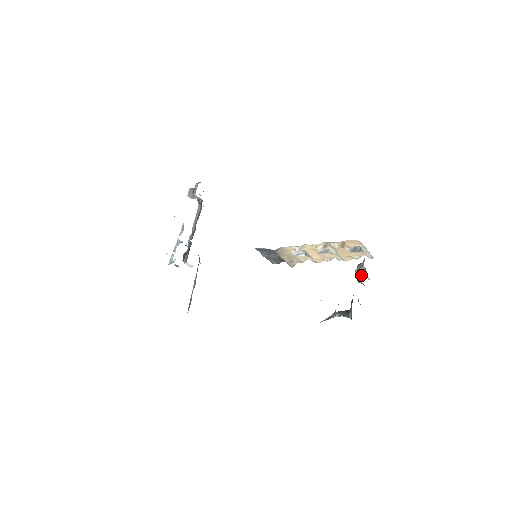
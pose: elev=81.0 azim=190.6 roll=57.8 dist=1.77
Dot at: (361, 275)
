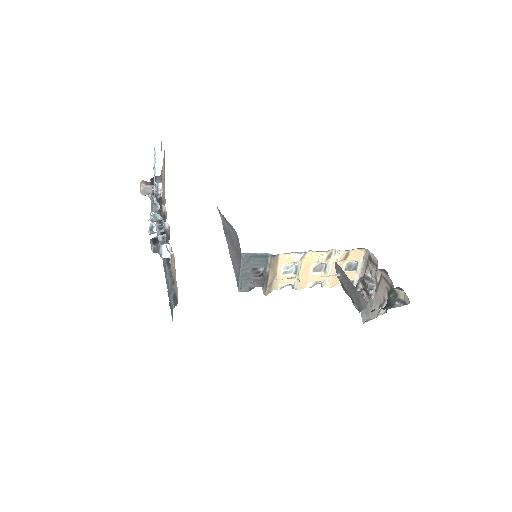
Dot at: (373, 283)
